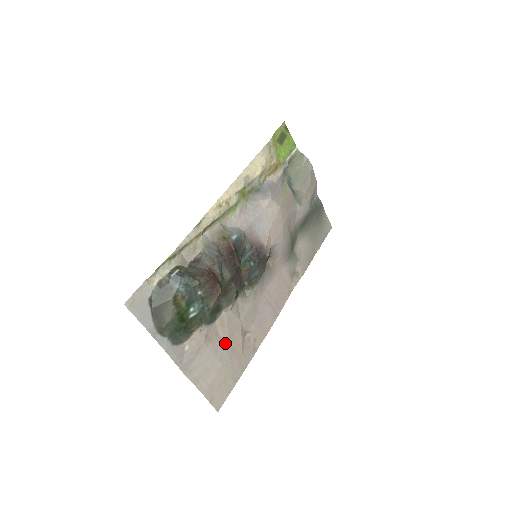
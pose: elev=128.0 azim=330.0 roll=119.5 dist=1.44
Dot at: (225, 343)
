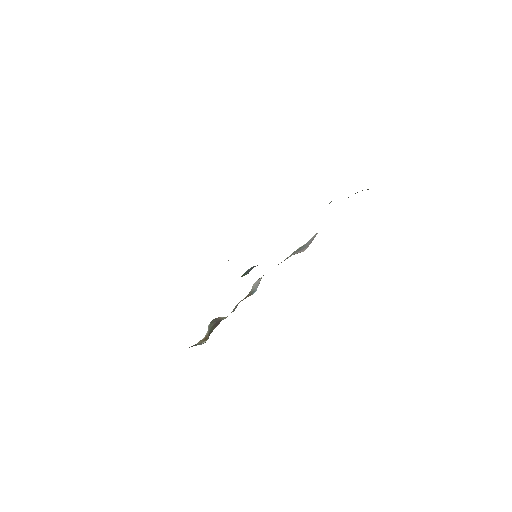
Dot at: occluded
